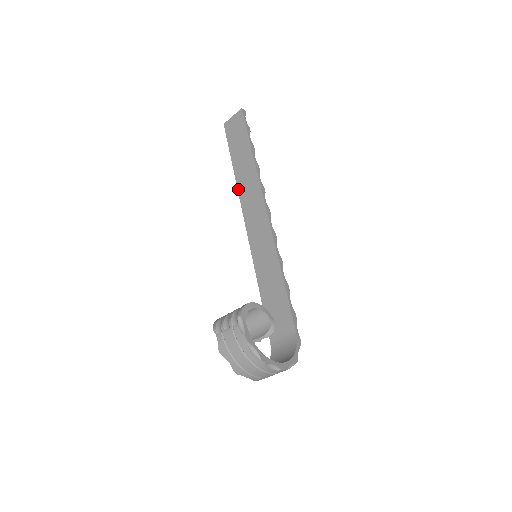
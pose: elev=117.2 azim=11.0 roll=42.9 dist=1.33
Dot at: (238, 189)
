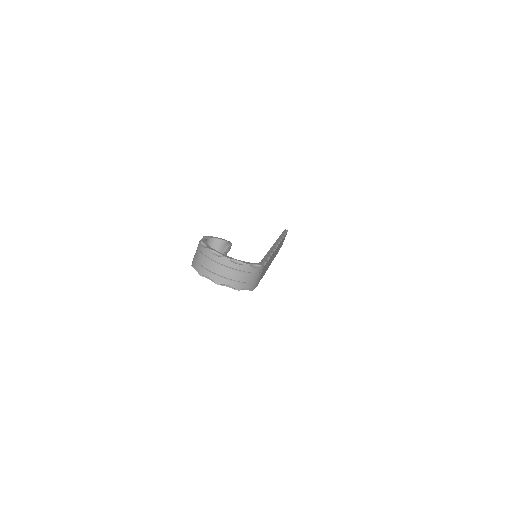
Dot at: occluded
